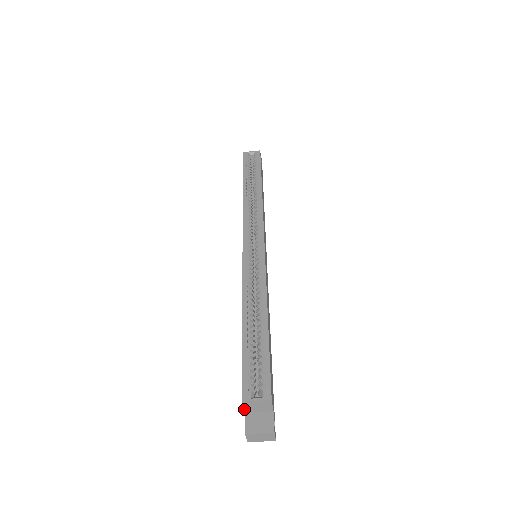
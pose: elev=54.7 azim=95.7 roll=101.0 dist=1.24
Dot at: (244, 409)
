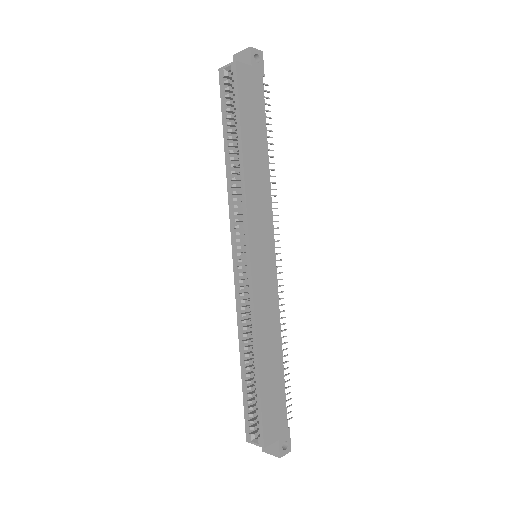
Dot at: occluded
